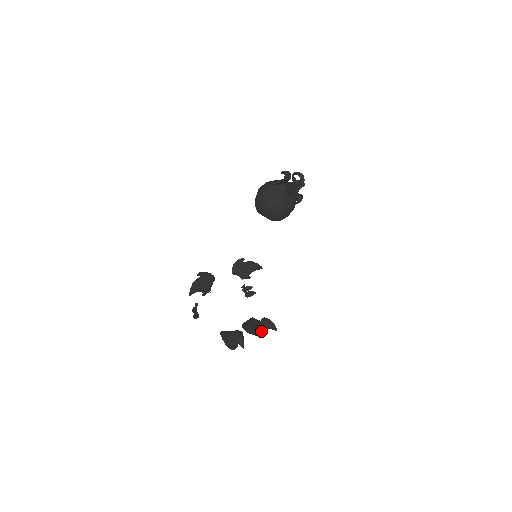
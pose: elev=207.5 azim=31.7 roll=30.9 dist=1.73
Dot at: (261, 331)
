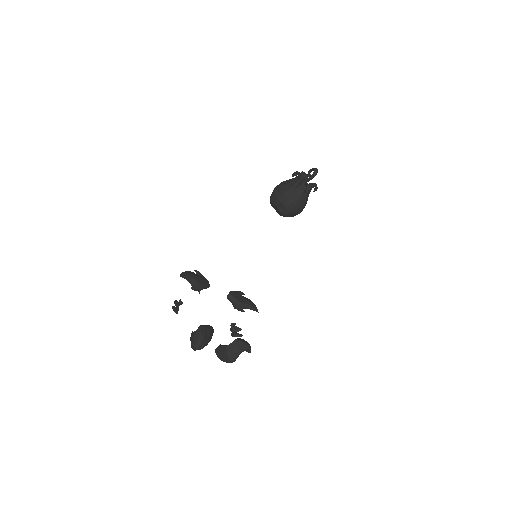
Dot at: (233, 352)
